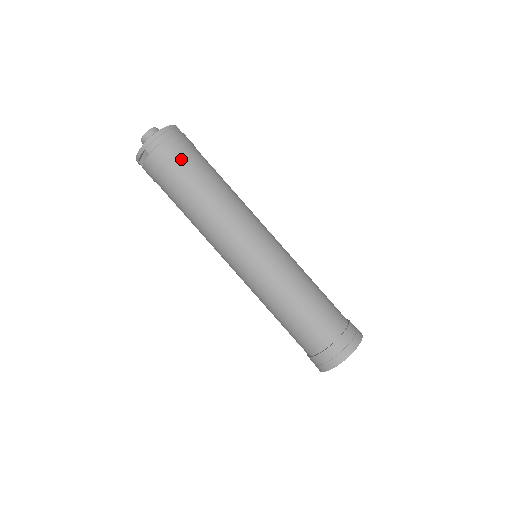
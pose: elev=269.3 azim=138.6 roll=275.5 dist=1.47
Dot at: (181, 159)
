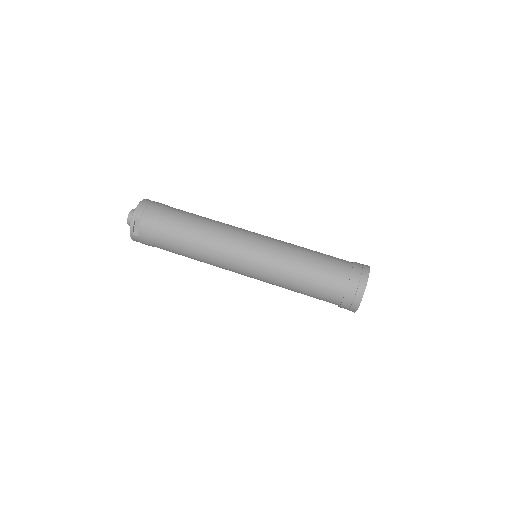
Dot at: (166, 211)
